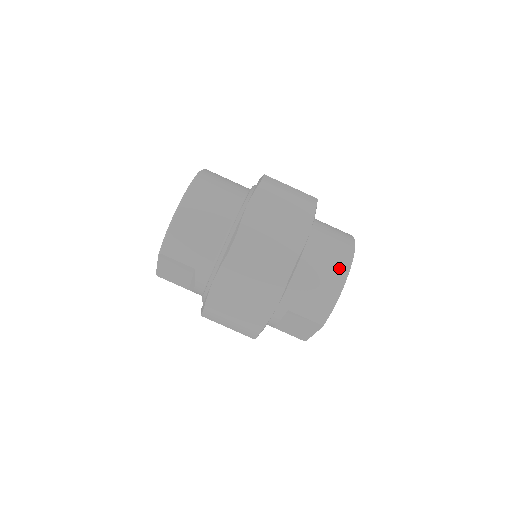
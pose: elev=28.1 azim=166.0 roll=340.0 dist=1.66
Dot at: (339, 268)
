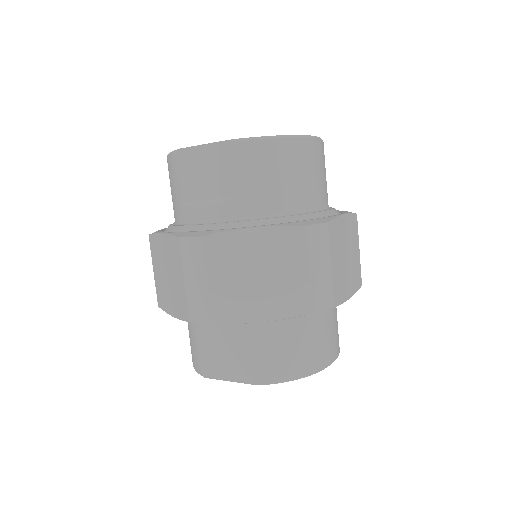
Dot at: (328, 353)
